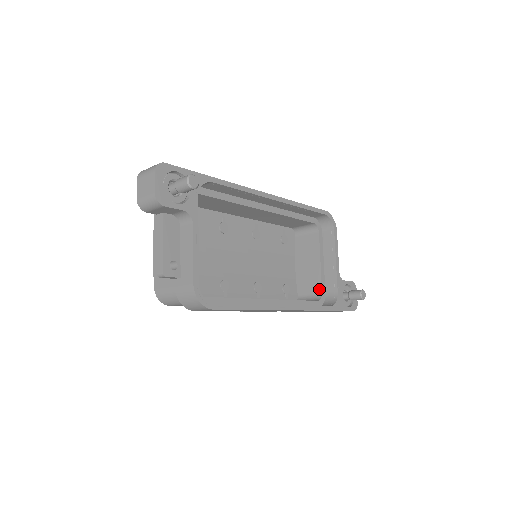
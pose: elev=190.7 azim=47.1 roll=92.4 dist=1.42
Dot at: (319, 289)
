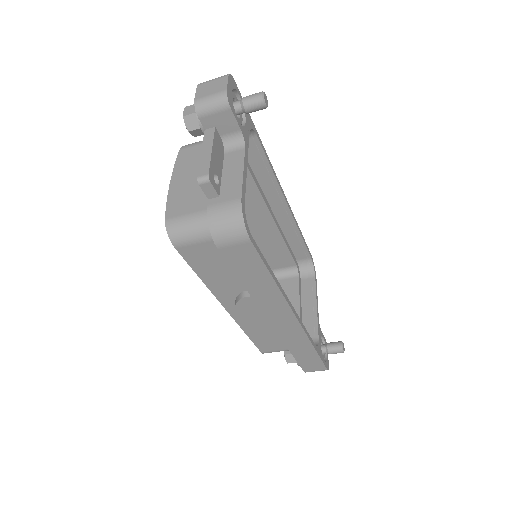
Dot at: occluded
